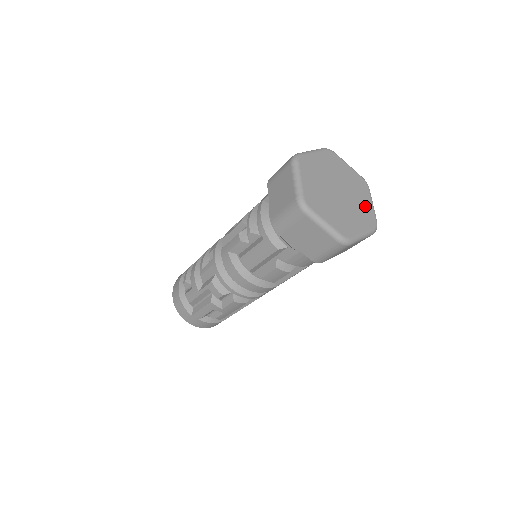
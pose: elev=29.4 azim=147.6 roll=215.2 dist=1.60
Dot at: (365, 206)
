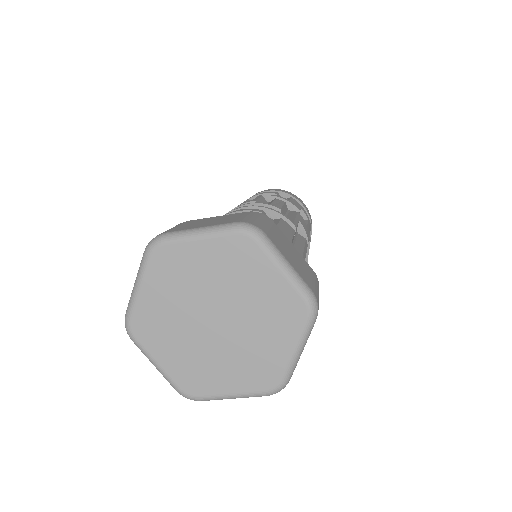
Dot at: (271, 293)
